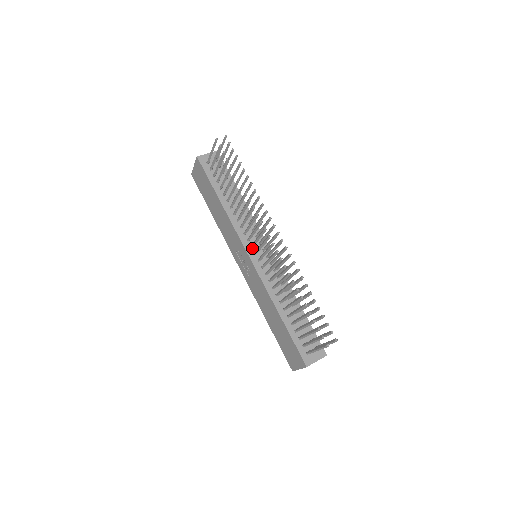
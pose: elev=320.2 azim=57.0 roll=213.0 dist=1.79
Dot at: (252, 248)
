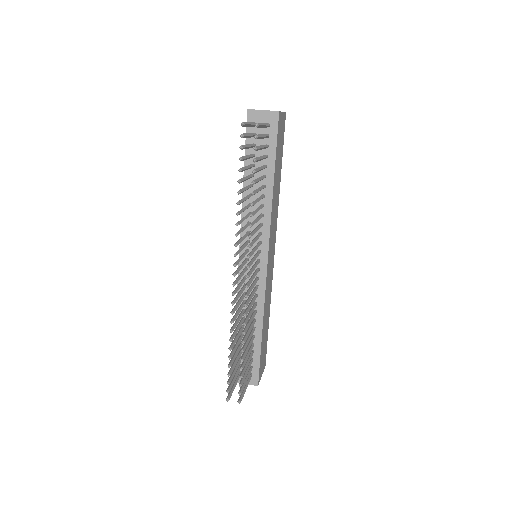
Dot at: (248, 251)
